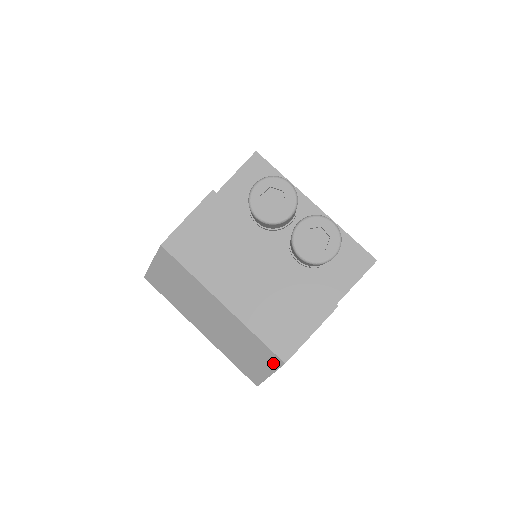
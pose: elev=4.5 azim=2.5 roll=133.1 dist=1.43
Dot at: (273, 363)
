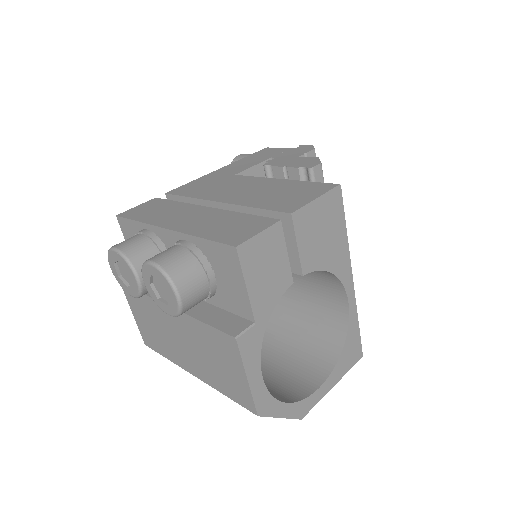
Dot at: occluded
